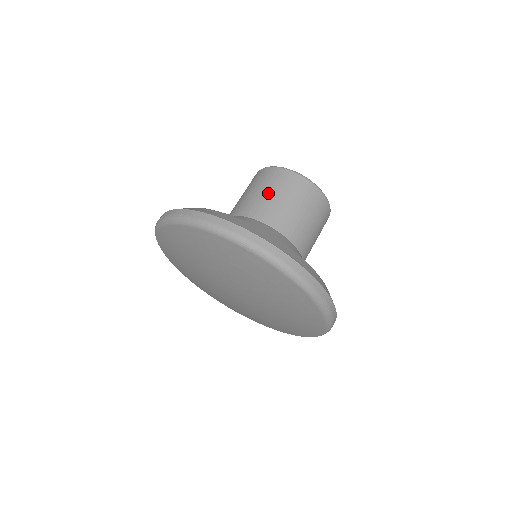
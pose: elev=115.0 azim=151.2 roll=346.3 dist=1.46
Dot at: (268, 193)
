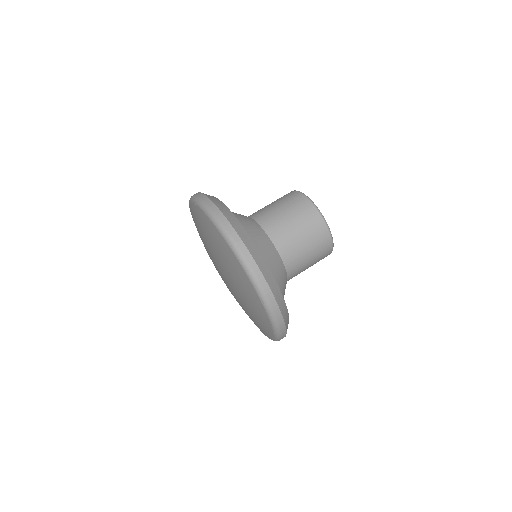
Dot at: (299, 233)
